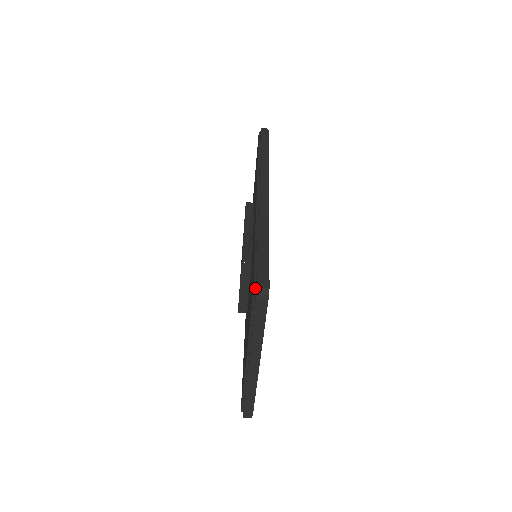
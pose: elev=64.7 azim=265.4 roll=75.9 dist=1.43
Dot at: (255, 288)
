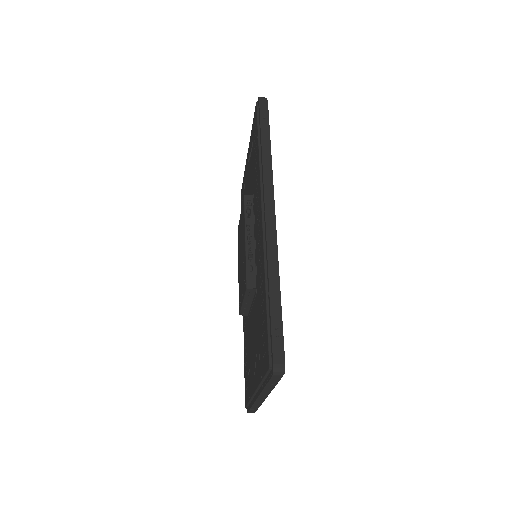
Dot at: (271, 365)
